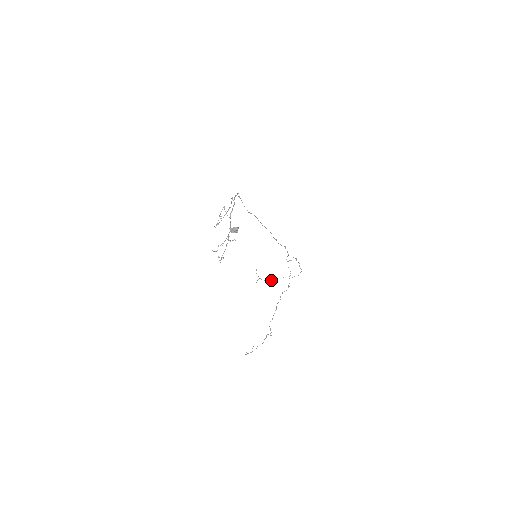
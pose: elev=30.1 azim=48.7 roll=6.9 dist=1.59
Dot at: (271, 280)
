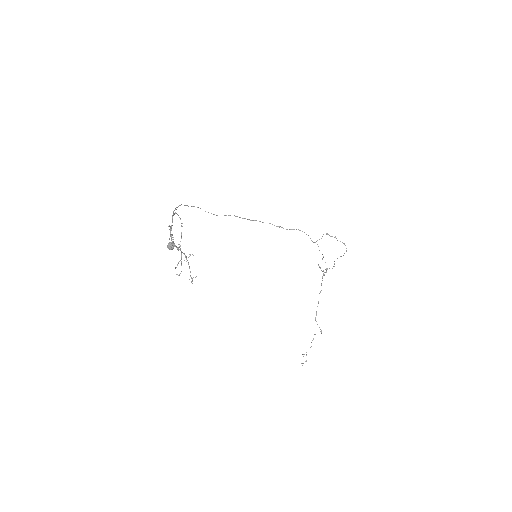
Dot at: (329, 268)
